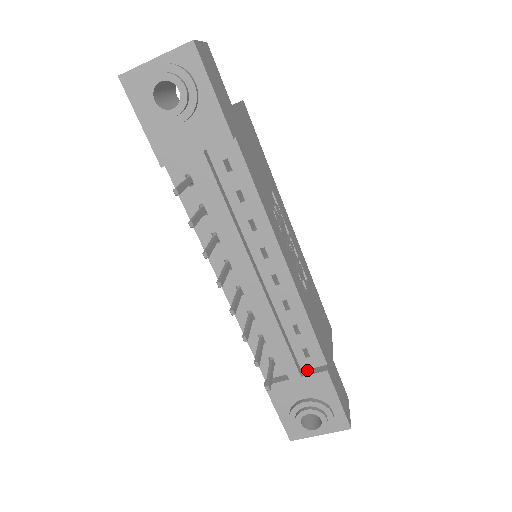
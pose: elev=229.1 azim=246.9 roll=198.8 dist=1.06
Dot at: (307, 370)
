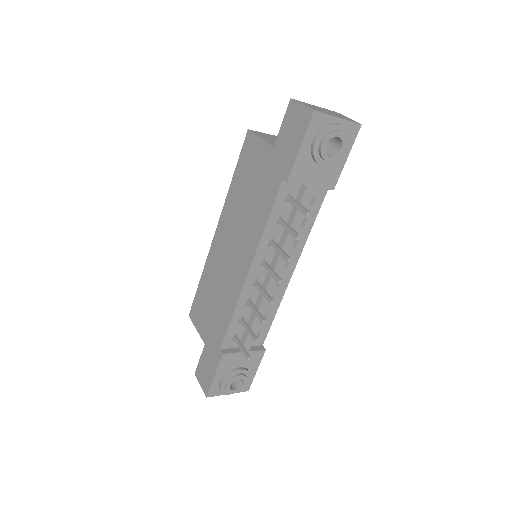
Dot at: (251, 347)
